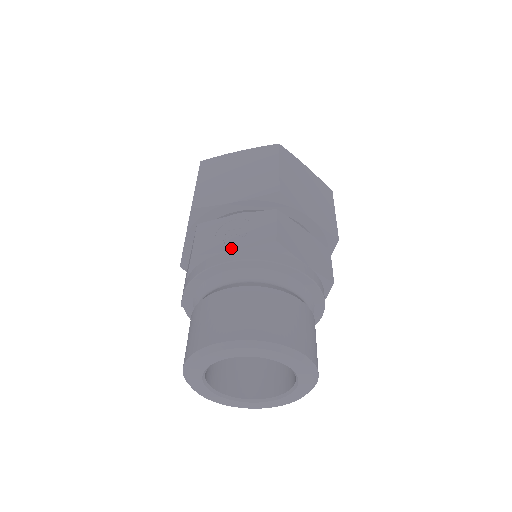
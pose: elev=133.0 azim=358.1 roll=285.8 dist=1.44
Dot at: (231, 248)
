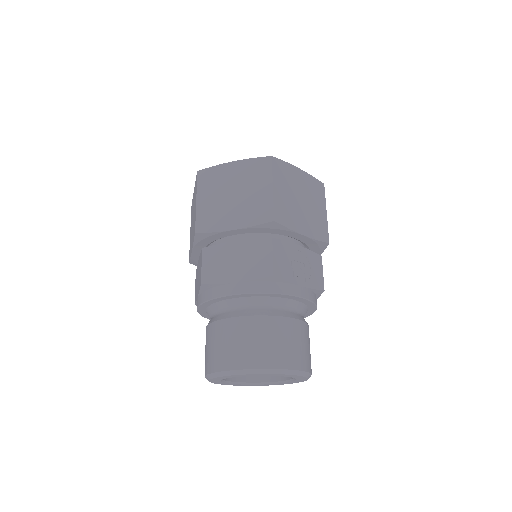
Dot at: (300, 283)
